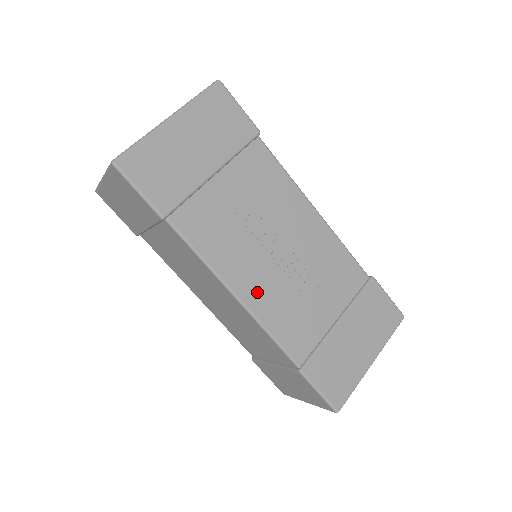
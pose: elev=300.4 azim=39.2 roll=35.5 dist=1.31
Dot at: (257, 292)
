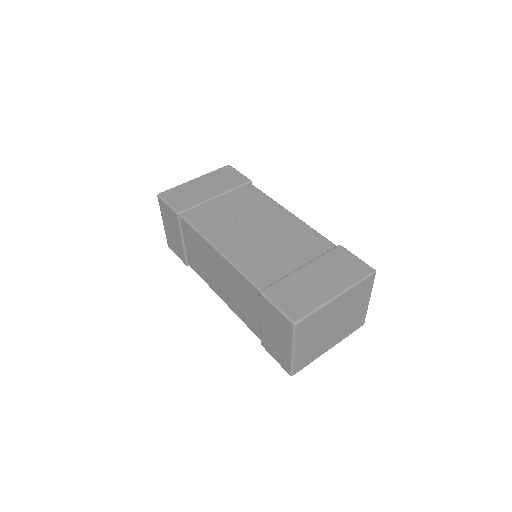
Dot at: (233, 248)
